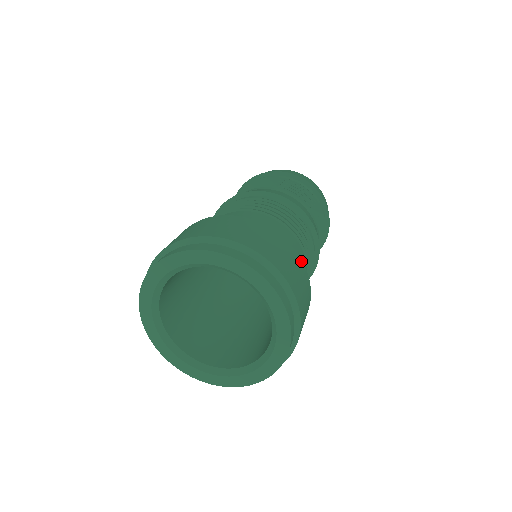
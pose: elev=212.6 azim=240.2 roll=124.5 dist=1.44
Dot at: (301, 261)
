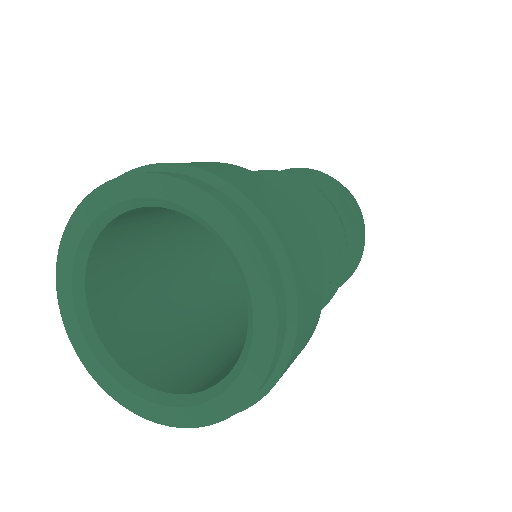
Dot at: (320, 259)
